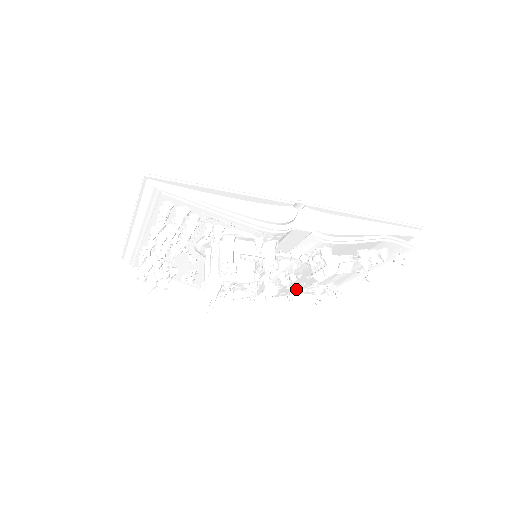
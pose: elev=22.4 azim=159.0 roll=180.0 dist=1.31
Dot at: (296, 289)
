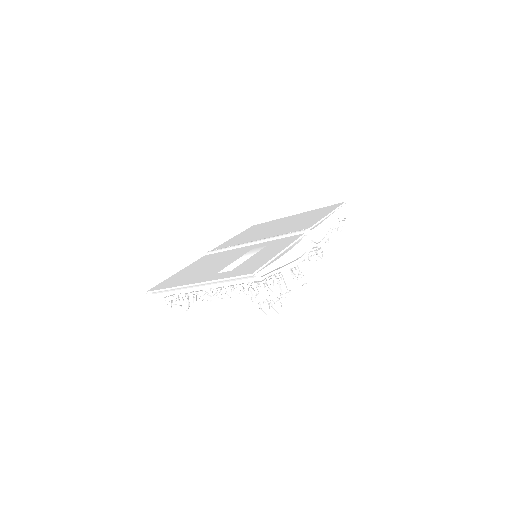
Dot at: occluded
